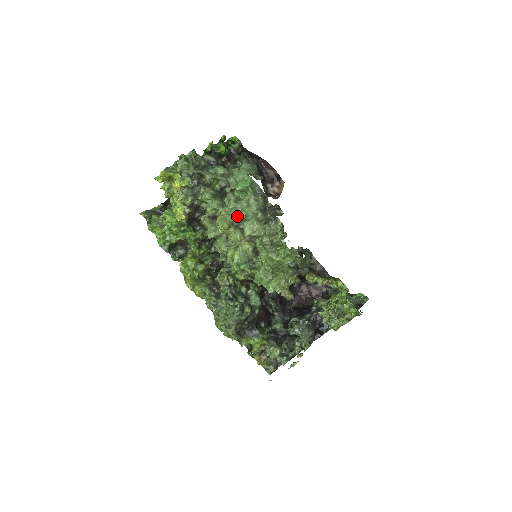
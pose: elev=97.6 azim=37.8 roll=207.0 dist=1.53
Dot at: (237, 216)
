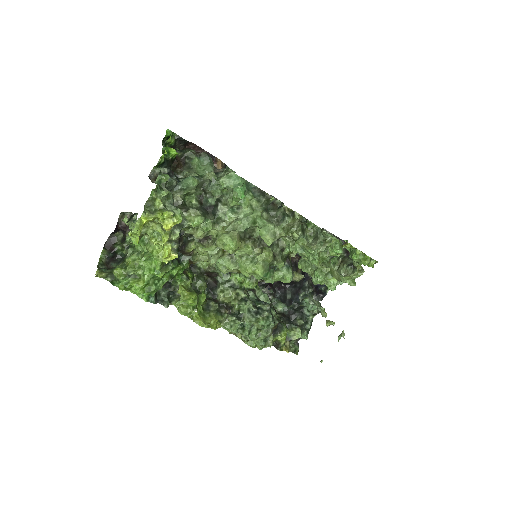
Dot at: (244, 227)
